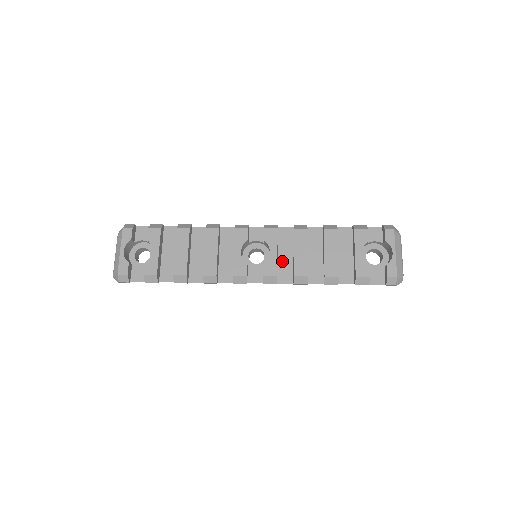
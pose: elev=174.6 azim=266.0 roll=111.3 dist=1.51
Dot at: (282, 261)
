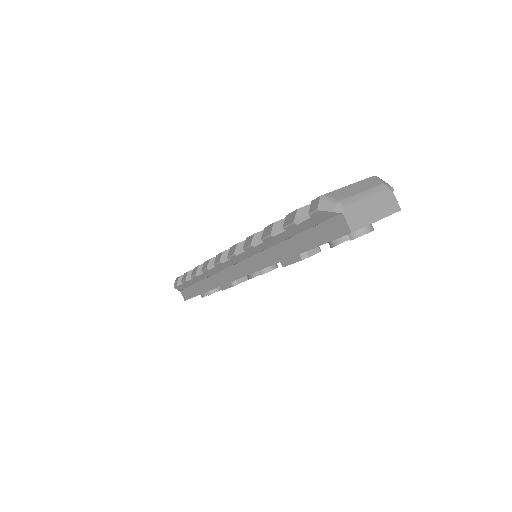
Dot at: occluded
